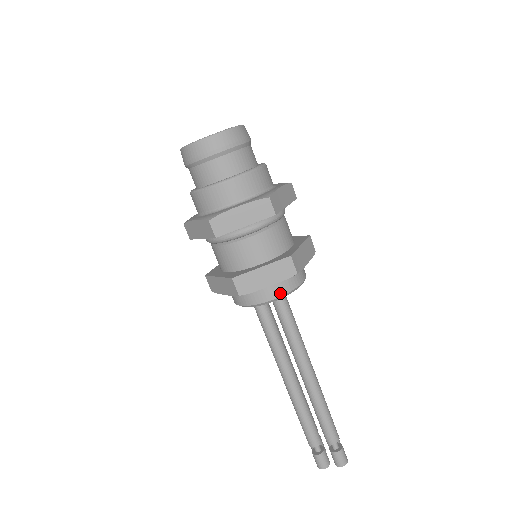
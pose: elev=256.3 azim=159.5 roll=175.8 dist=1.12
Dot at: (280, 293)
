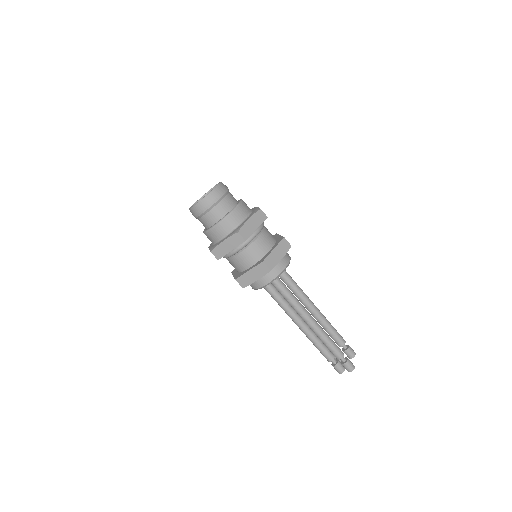
Dot at: (268, 281)
